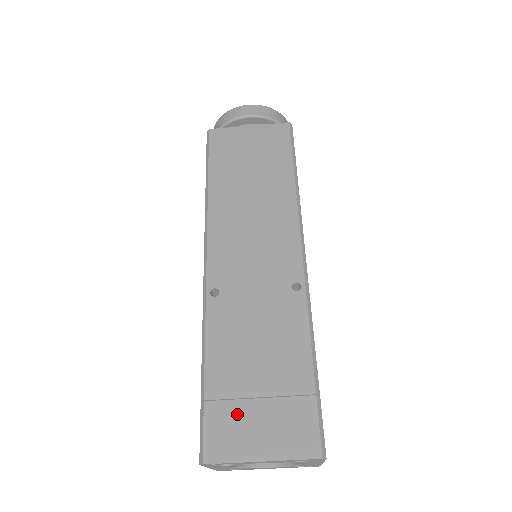
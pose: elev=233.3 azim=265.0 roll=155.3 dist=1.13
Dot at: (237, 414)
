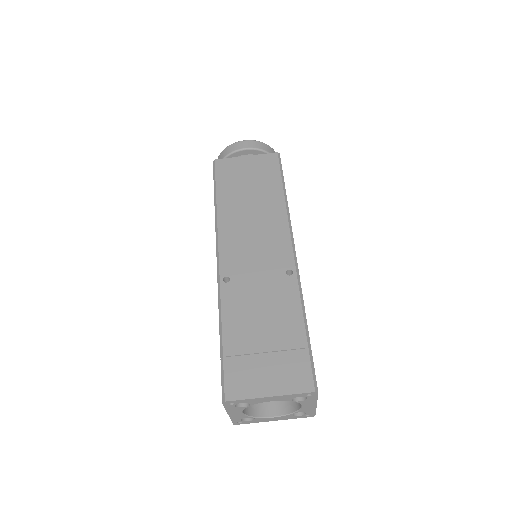
Dot at: (249, 365)
